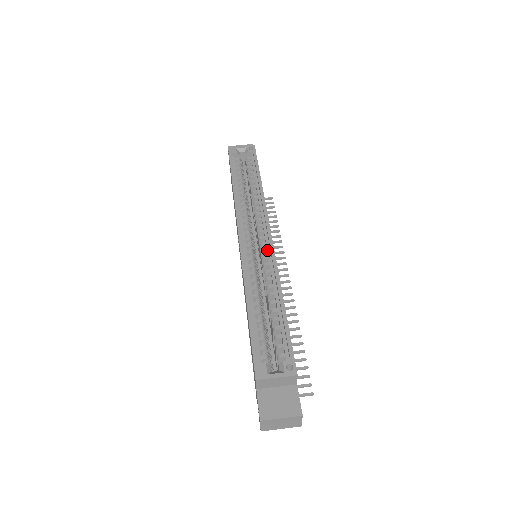
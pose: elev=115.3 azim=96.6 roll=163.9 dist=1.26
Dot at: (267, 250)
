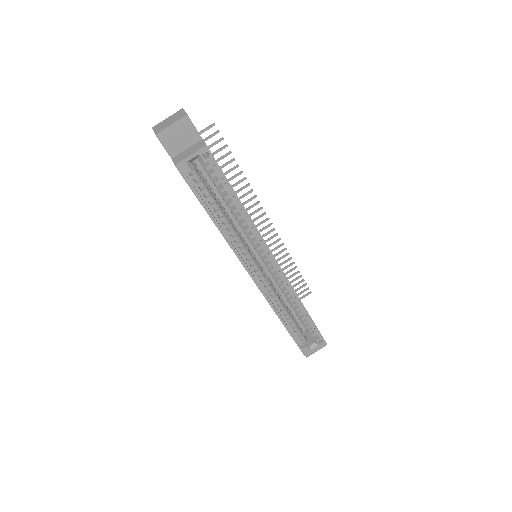
Dot at: (278, 275)
